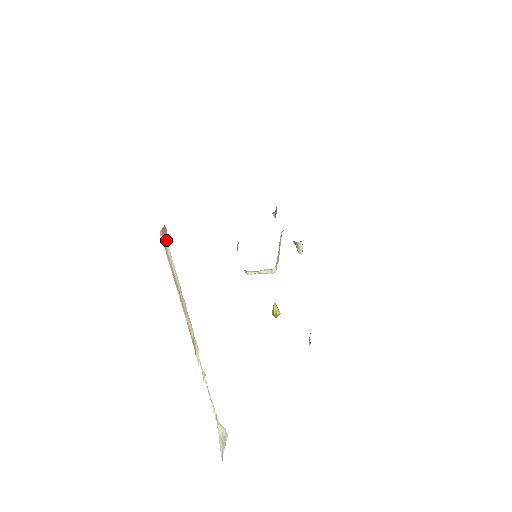
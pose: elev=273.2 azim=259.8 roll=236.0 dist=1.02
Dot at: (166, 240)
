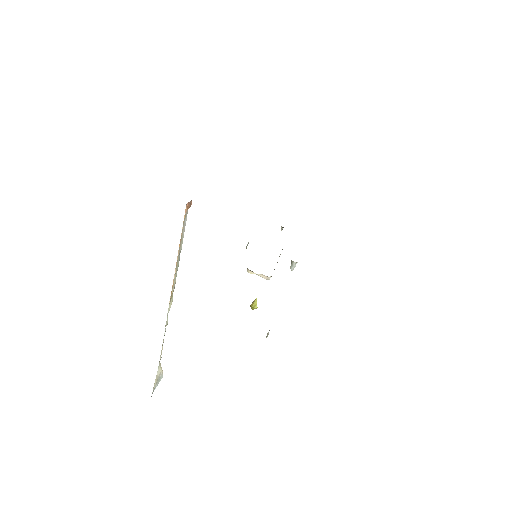
Dot at: occluded
